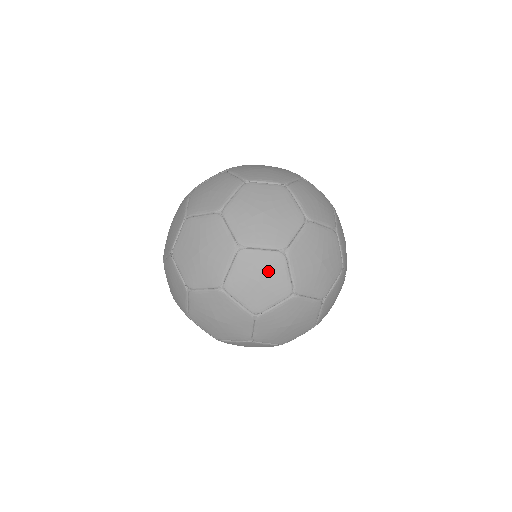
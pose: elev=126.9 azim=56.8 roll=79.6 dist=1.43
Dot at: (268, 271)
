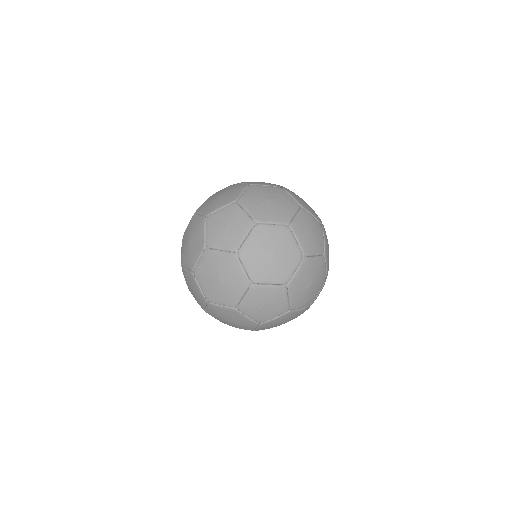
Dot at: (236, 225)
